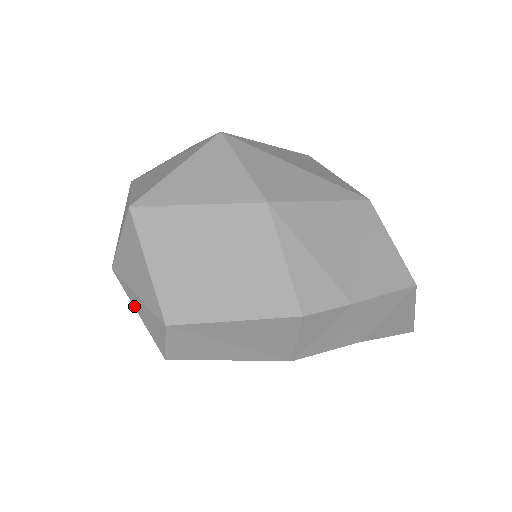
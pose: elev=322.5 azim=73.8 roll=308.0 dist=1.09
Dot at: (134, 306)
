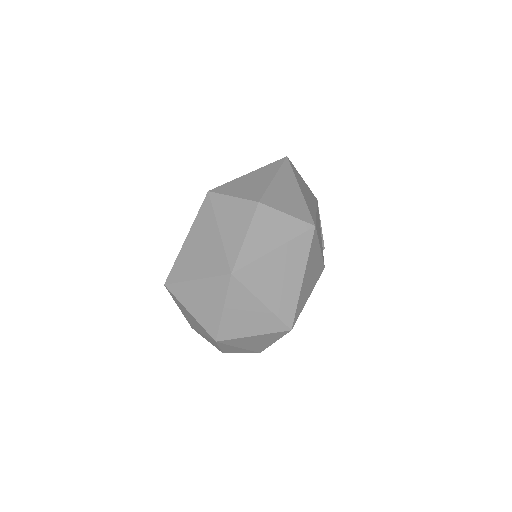
Dot at: (220, 347)
